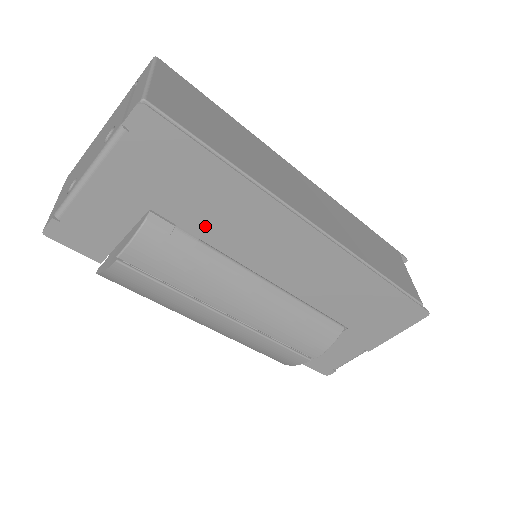
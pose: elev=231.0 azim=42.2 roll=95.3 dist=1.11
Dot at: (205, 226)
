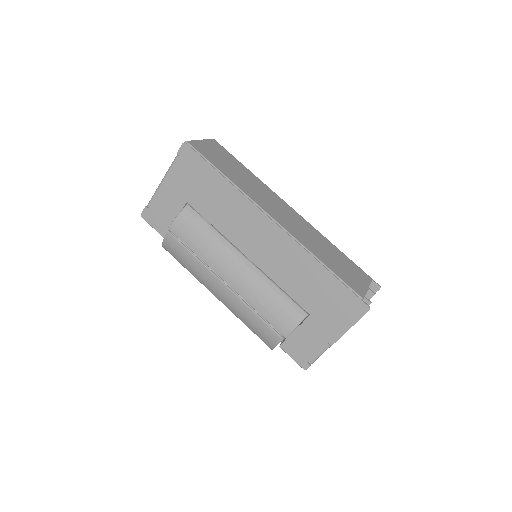
Dot at: (213, 214)
